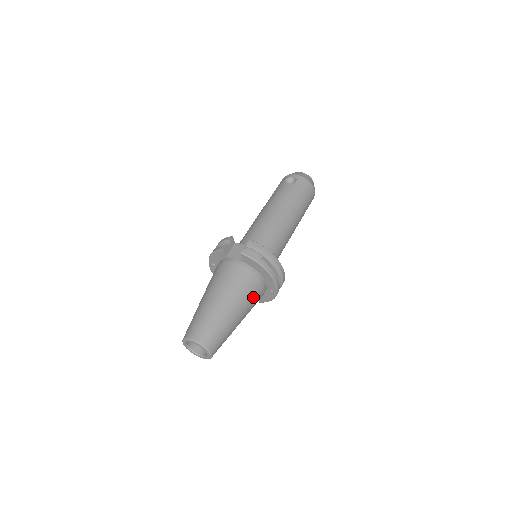
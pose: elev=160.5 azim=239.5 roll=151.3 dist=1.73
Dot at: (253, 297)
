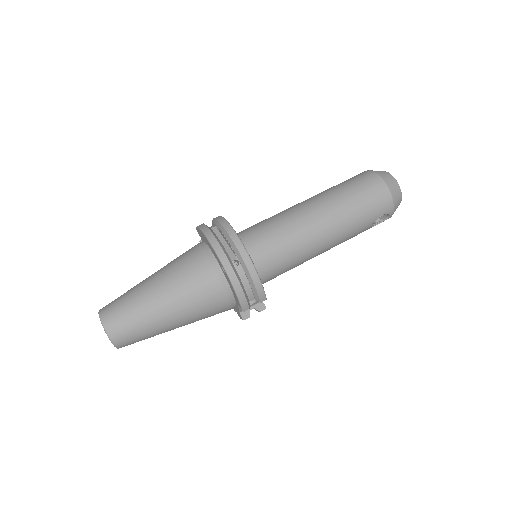
Dot at: (188, 271)
